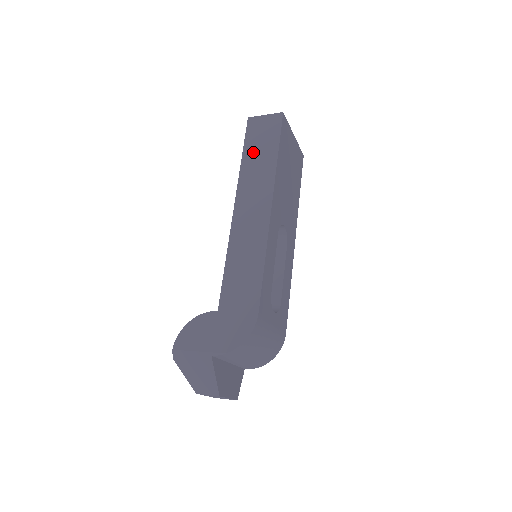
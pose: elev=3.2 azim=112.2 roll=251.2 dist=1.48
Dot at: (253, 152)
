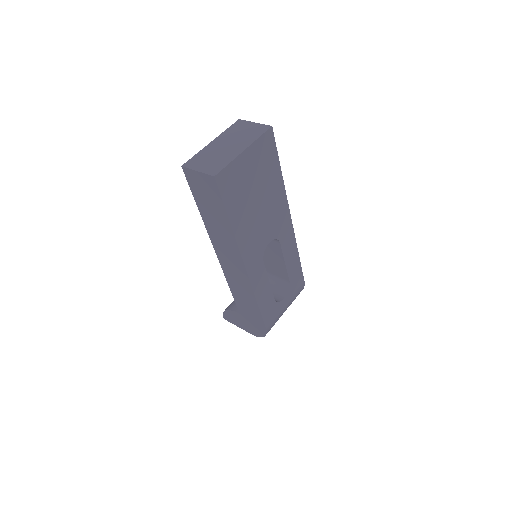
Dot at: (206, 210)
